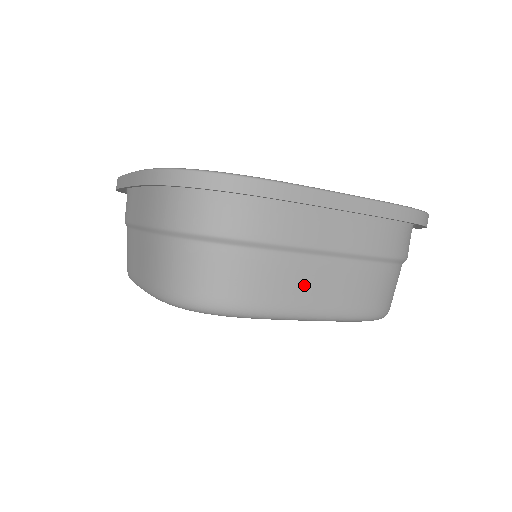
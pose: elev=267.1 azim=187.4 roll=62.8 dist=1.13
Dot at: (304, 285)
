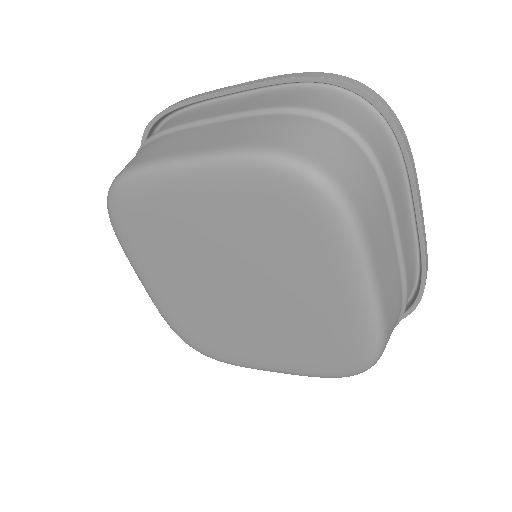
Dot at: (182, 142)
